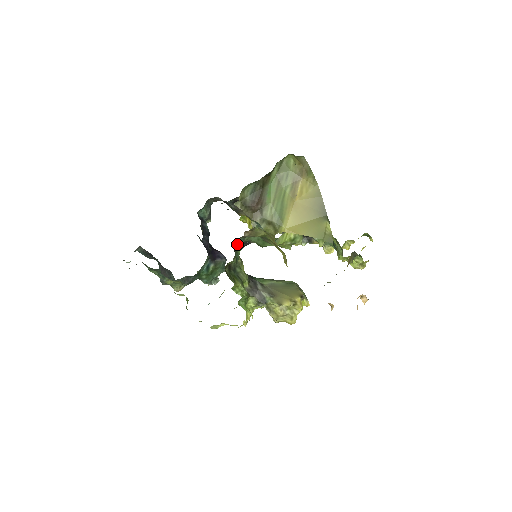
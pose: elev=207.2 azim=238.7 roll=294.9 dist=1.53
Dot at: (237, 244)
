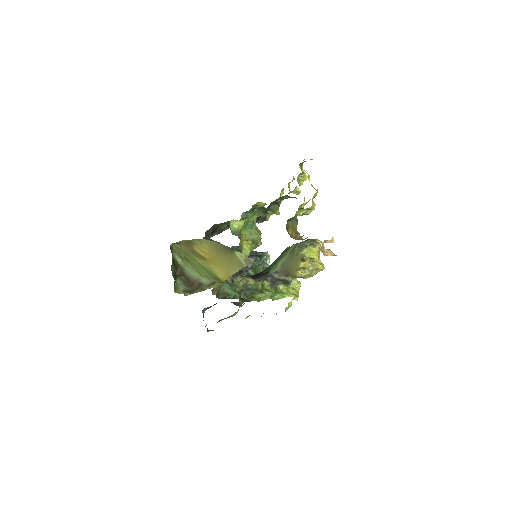
Dot at: (223, 291)
